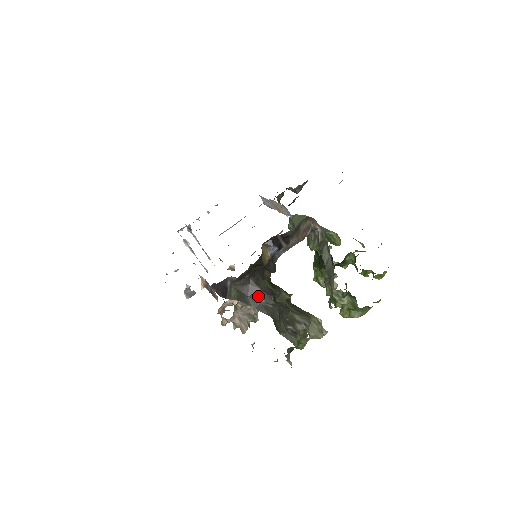
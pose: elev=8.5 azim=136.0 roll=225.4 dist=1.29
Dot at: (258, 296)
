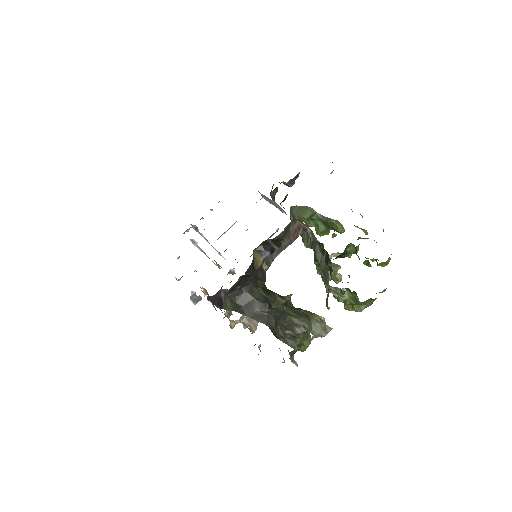
Dot at: (252, 305)
